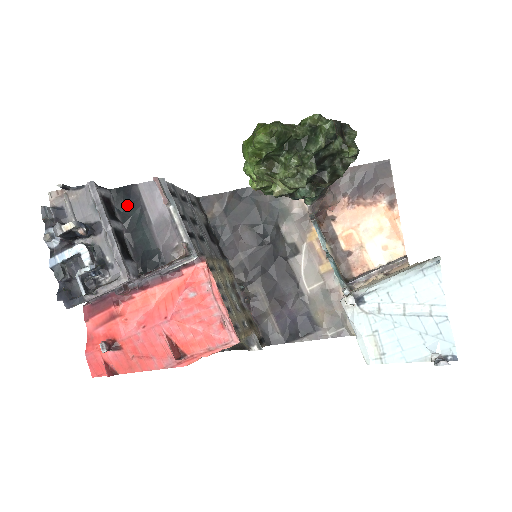
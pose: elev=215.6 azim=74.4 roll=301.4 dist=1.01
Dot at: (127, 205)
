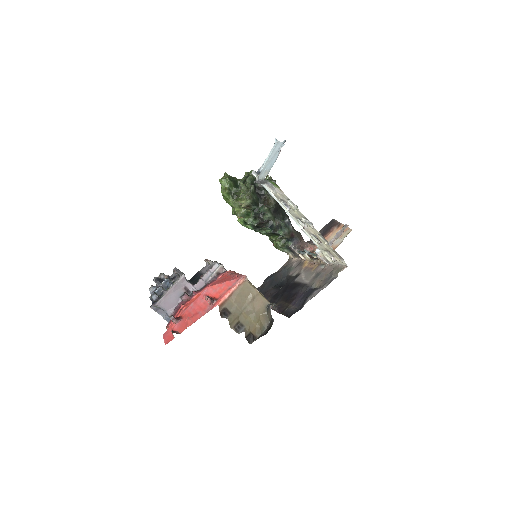
Dot at: (194, 279)
